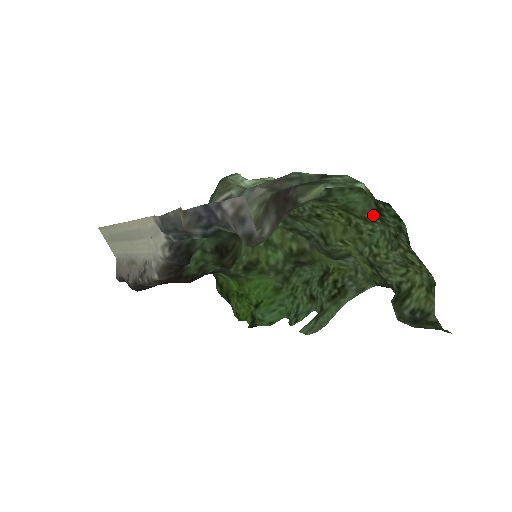
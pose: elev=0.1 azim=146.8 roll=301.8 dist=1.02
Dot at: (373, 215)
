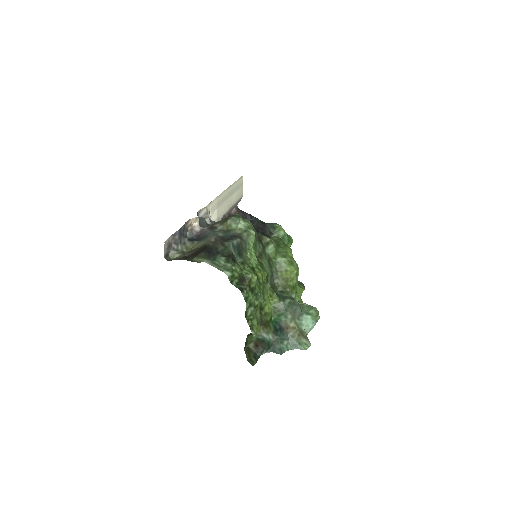
Dot at: (257, 289)
